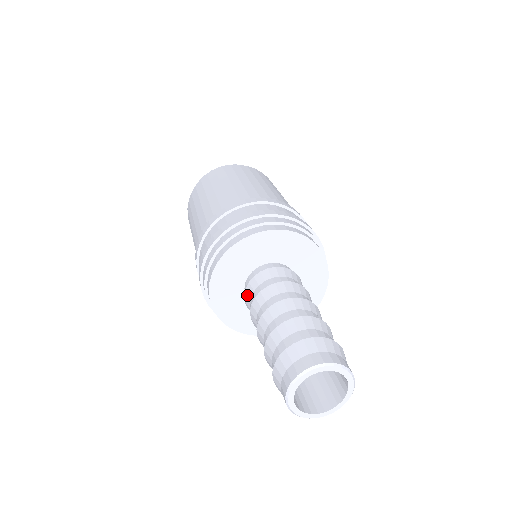
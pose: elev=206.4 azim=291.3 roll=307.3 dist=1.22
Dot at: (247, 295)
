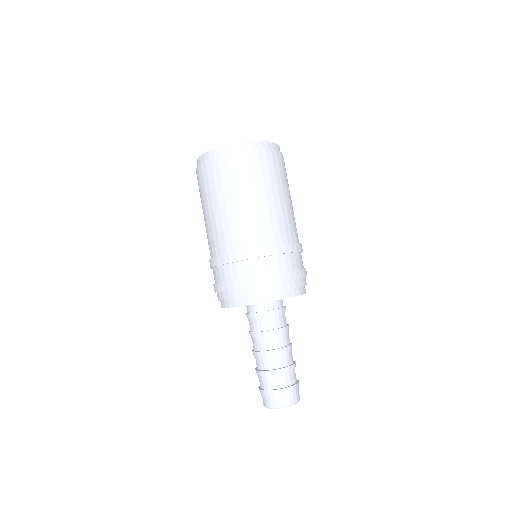
Dot at: (248, 318)
